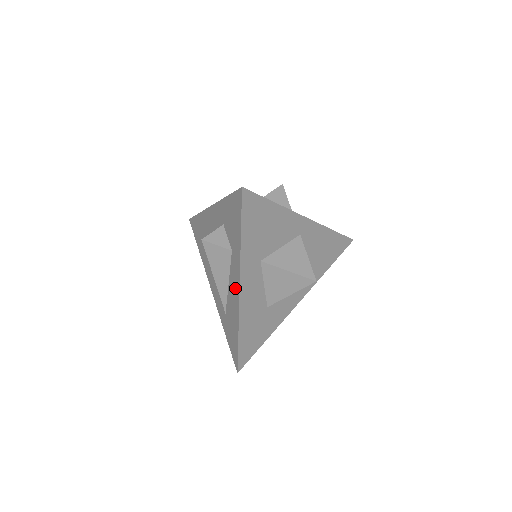
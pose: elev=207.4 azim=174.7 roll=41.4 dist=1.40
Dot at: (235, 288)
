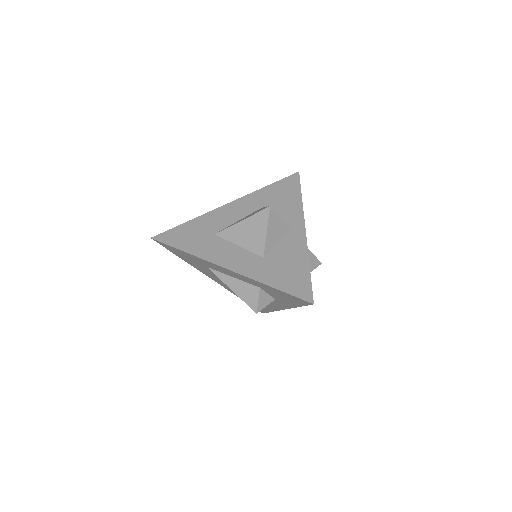
Dot at: (275, 306)
